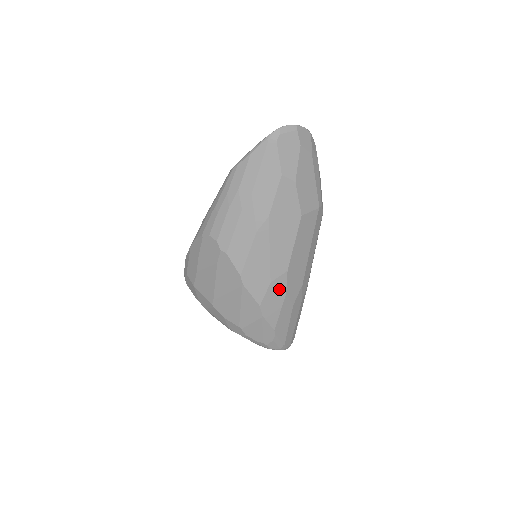
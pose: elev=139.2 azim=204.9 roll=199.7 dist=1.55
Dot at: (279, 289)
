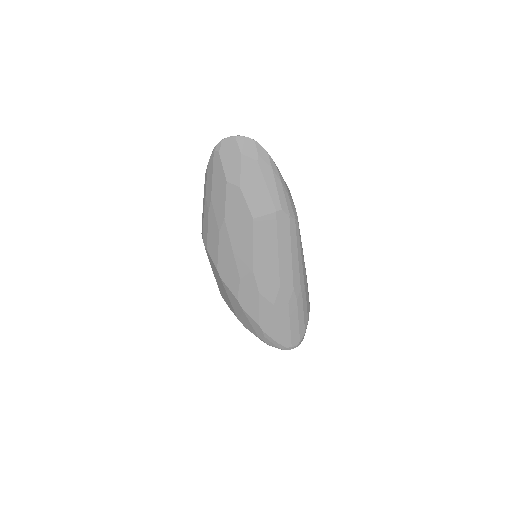
Dot at: (251, 287)
